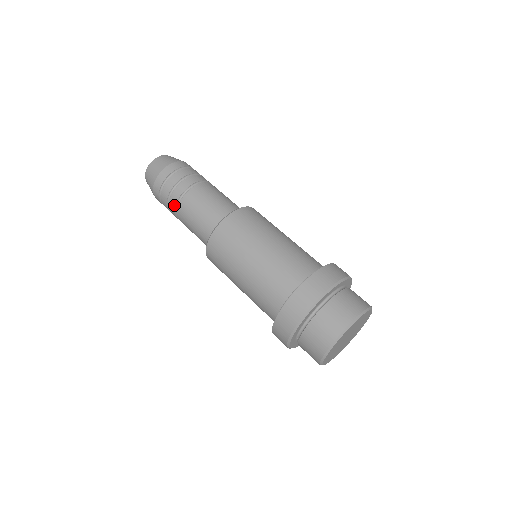
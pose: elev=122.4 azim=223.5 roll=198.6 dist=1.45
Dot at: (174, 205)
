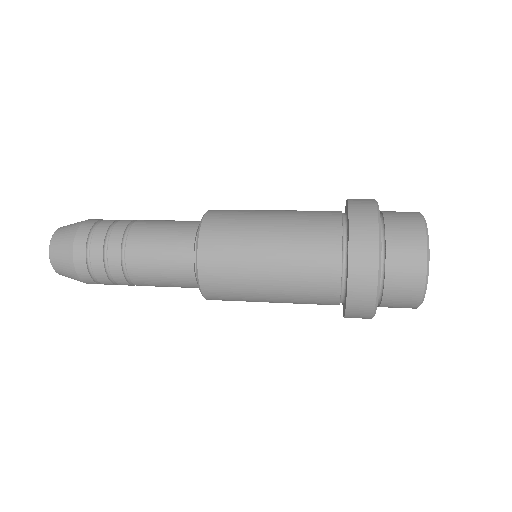
Dot at: (125, 224)
